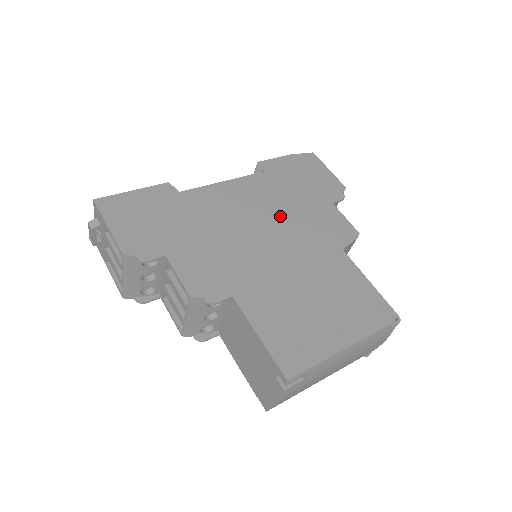
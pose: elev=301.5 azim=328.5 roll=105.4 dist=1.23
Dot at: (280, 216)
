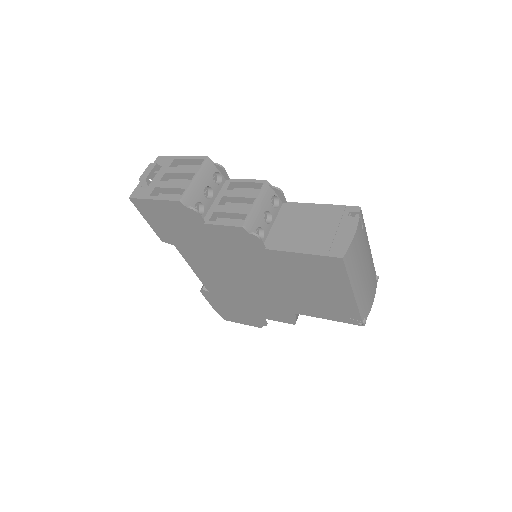
Dot at: occluded
